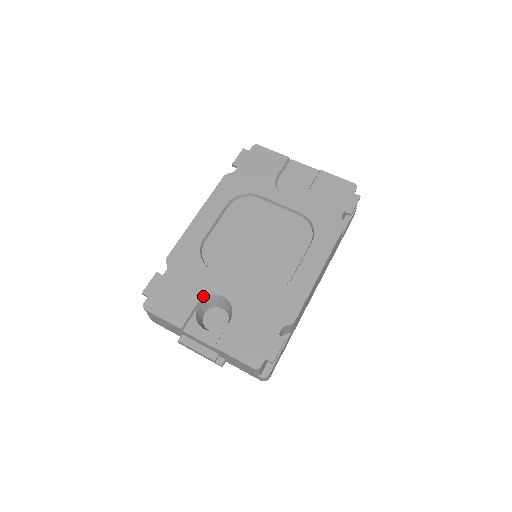
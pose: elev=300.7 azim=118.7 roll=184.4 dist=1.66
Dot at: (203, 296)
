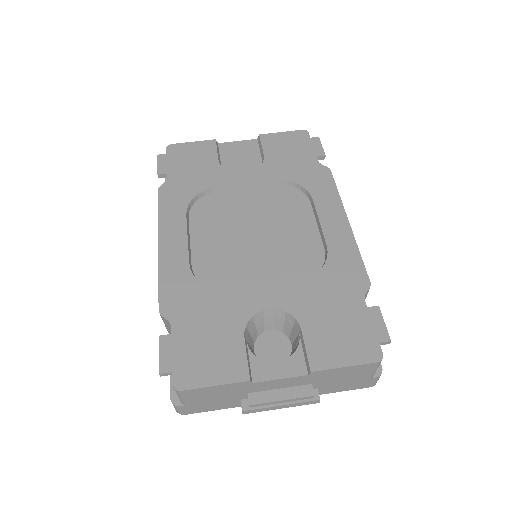
Dot at: (244, 324)
